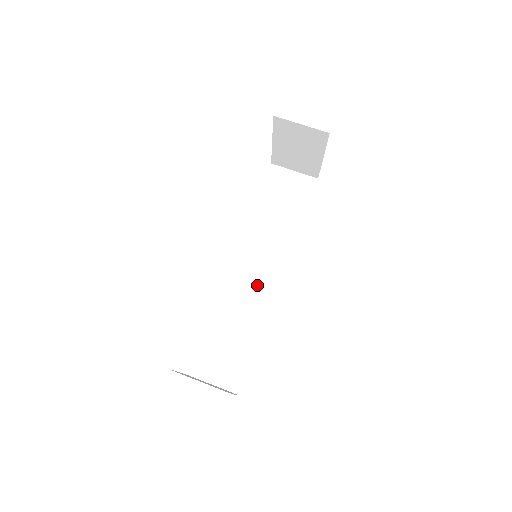
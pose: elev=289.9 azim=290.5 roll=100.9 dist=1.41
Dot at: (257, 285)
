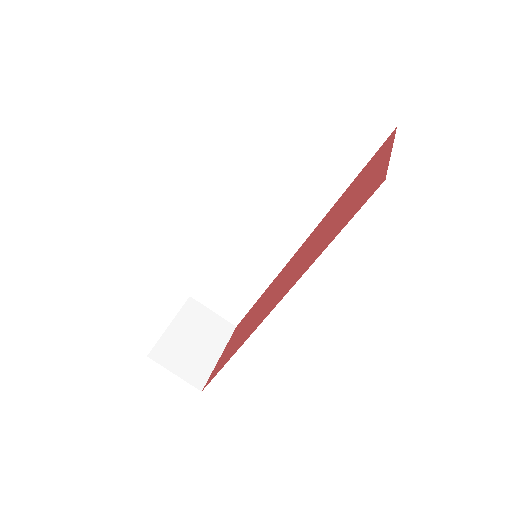
Dot at: (270, 245)
